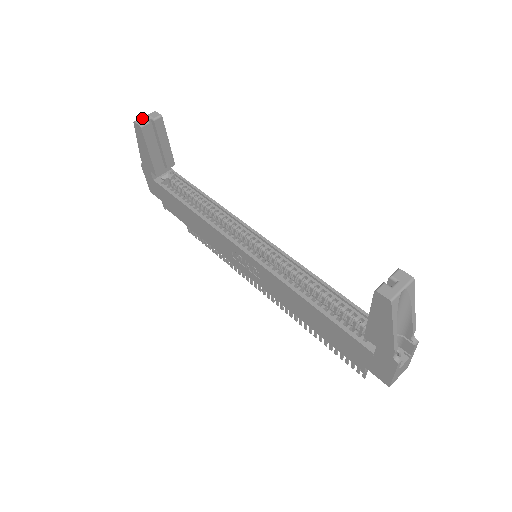
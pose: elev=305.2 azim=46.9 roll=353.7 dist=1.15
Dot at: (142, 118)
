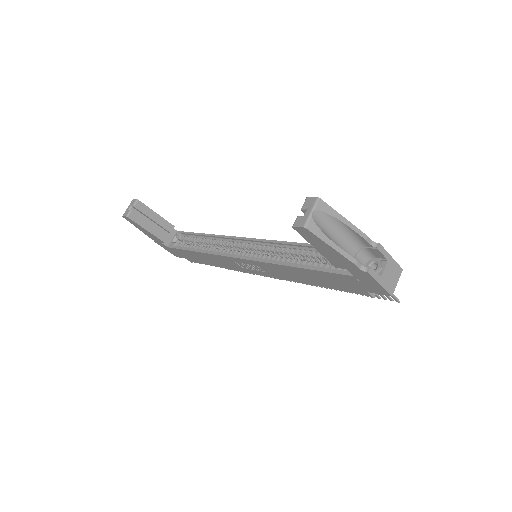
Dot at: (126, 210)
